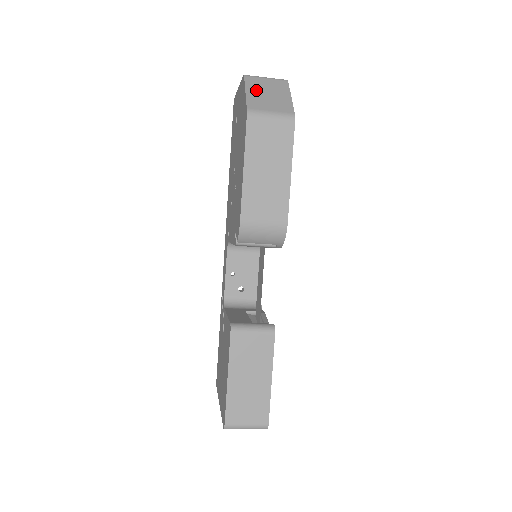
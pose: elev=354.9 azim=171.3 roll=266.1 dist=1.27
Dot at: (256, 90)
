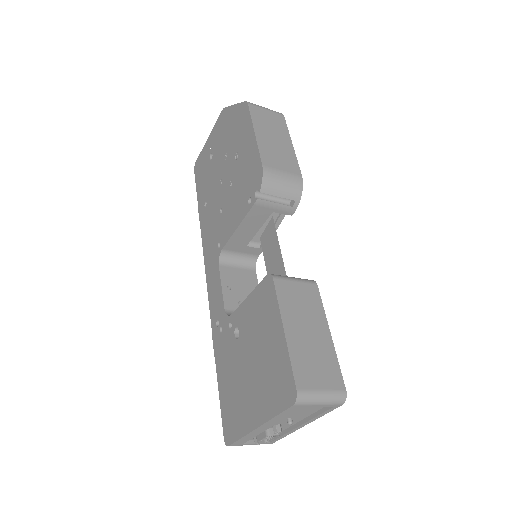
Dot at: occluded
